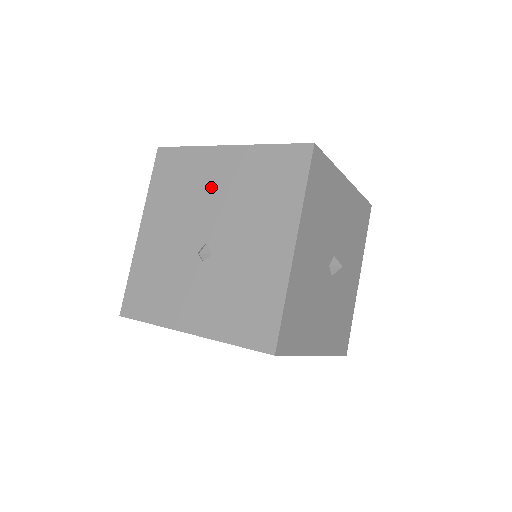
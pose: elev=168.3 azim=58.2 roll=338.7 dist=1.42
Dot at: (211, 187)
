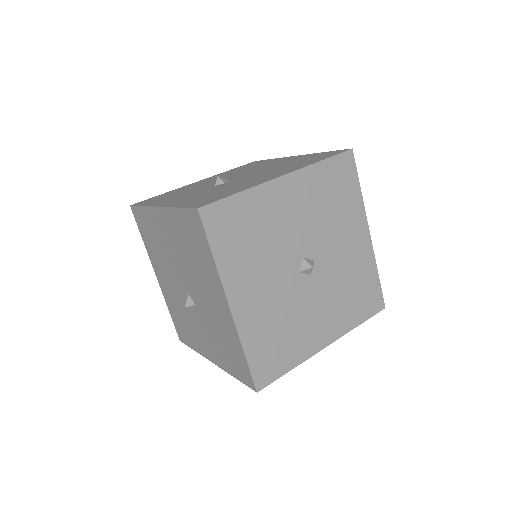
Dot at: (264, 166)
